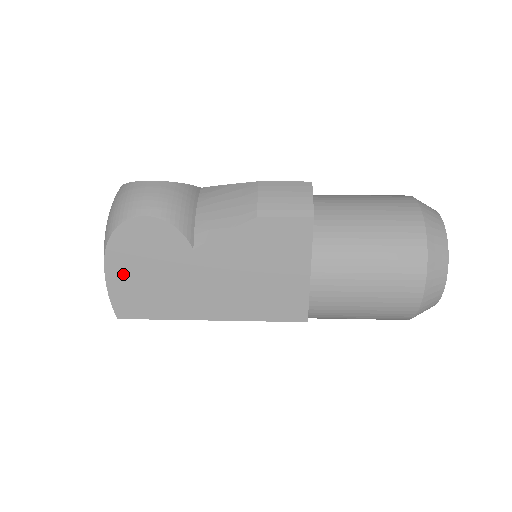
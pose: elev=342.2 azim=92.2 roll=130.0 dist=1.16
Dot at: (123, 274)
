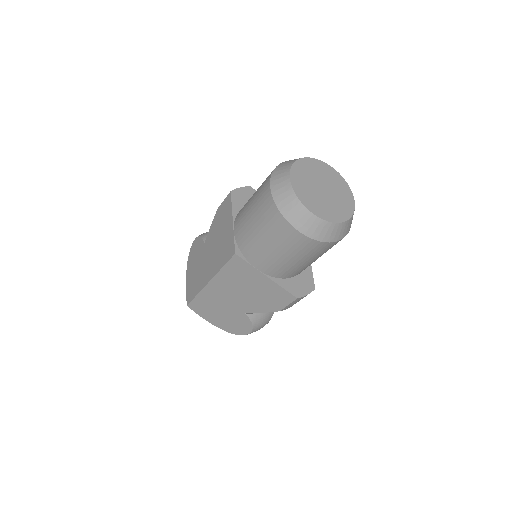
Dot at: (190, 276)
